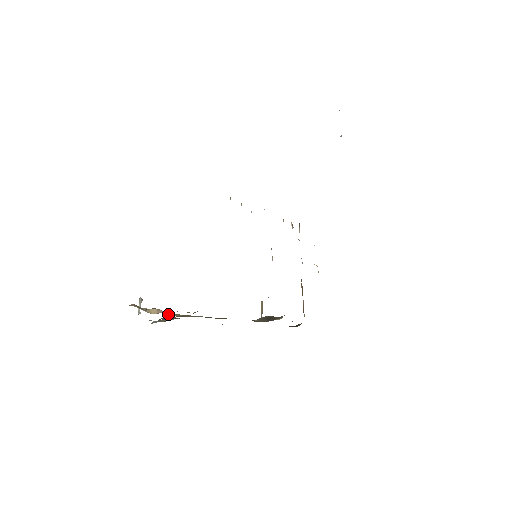
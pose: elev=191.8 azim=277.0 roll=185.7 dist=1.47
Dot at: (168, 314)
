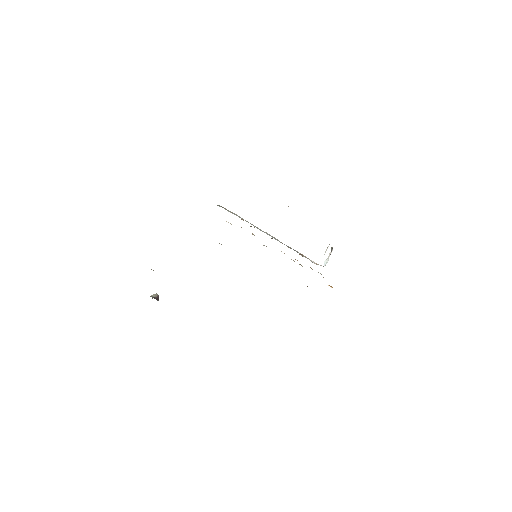
Dot at: occluded
